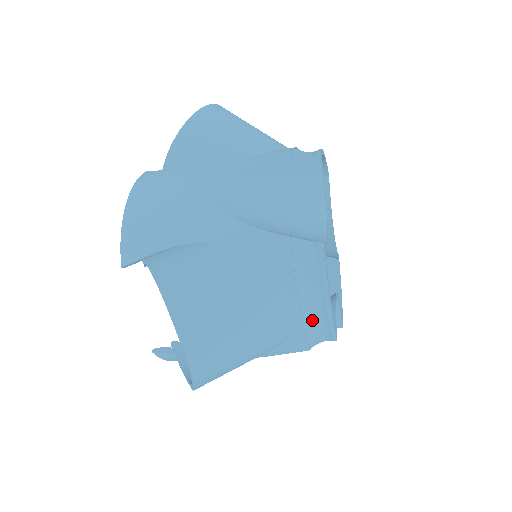
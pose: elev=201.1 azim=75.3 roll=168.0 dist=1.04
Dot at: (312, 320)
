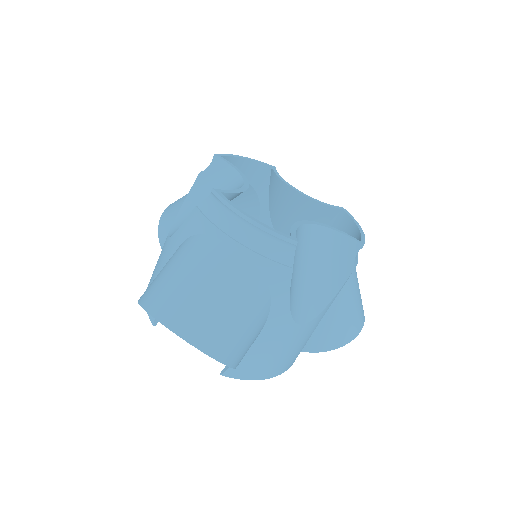
Dot at: (257, 242)
